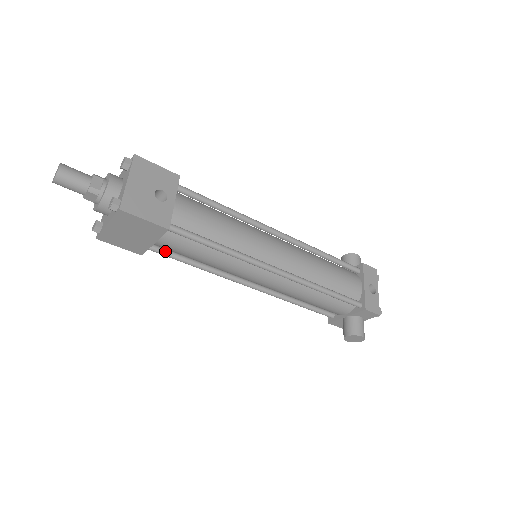
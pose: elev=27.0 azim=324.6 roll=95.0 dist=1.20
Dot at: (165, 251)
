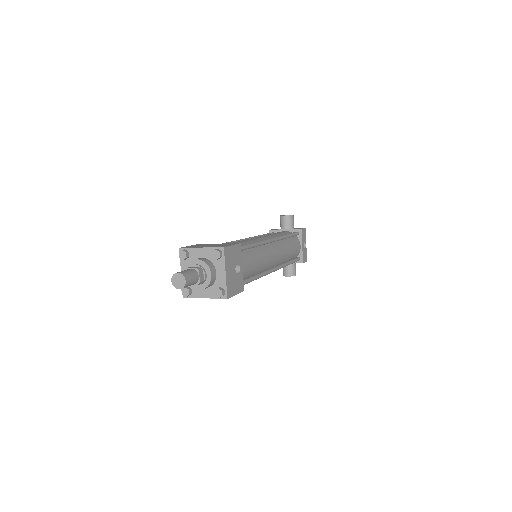
Dot at: occluded
